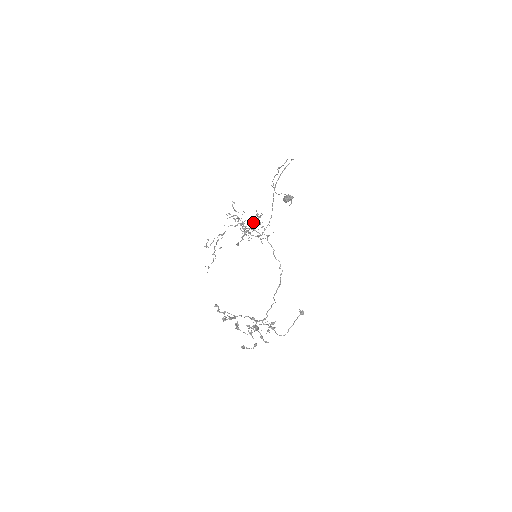
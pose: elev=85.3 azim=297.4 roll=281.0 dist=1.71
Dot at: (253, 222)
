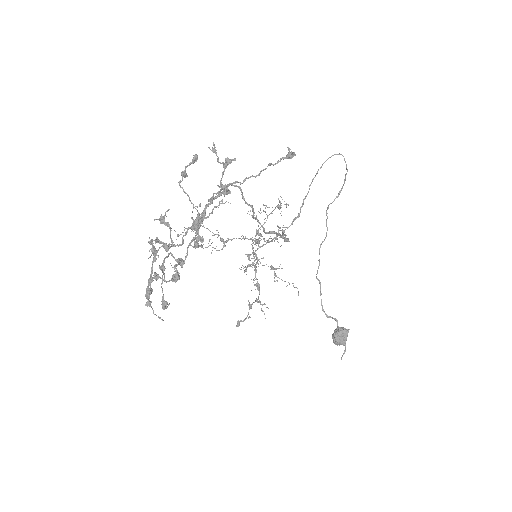
Dot at: occluded
